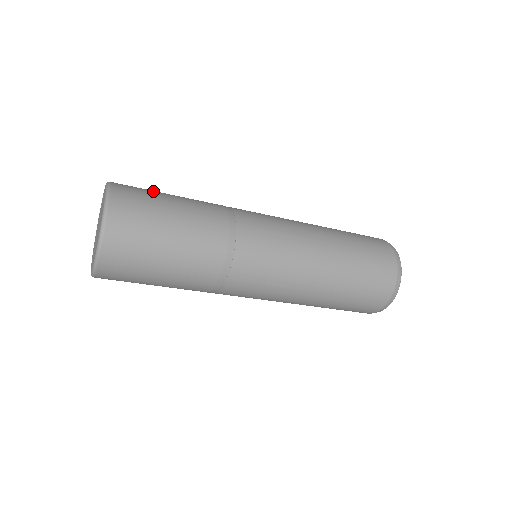
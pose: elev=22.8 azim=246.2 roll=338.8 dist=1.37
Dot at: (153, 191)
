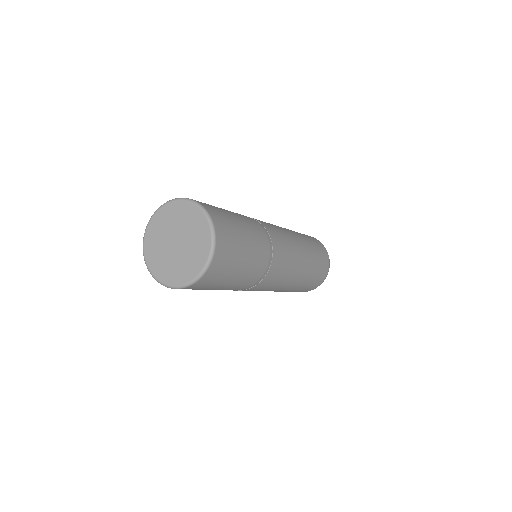
Dot at: occluded
